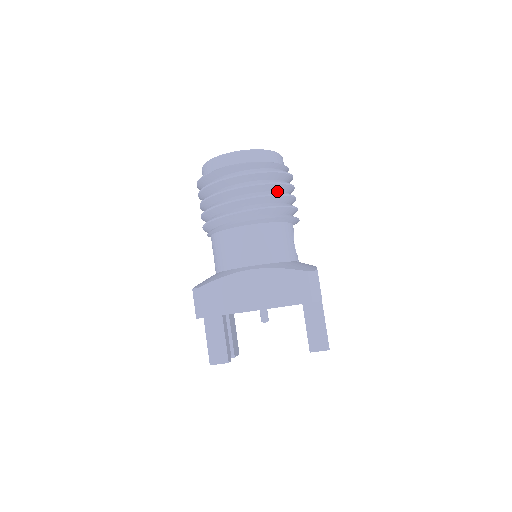
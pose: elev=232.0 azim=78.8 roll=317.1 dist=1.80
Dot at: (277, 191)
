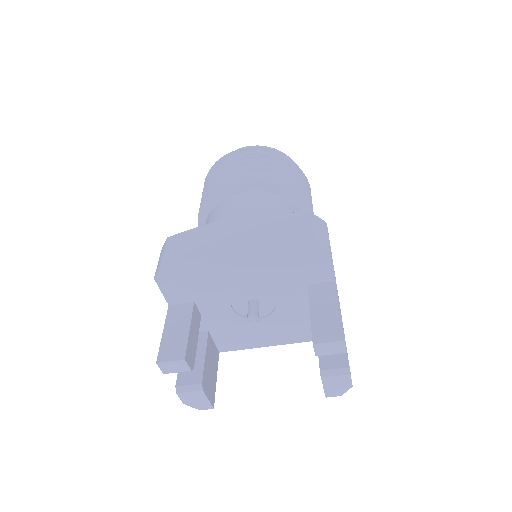
Dot at: occluded
